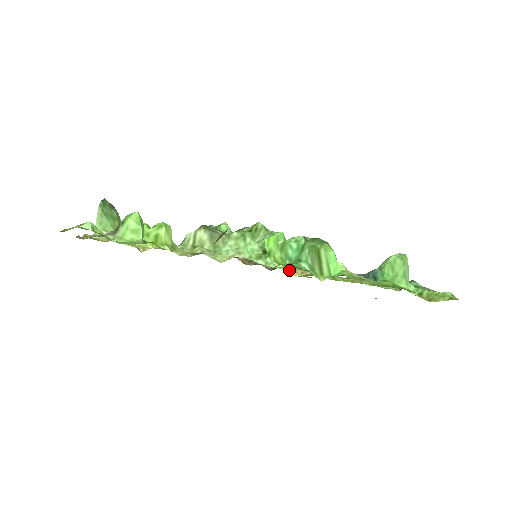
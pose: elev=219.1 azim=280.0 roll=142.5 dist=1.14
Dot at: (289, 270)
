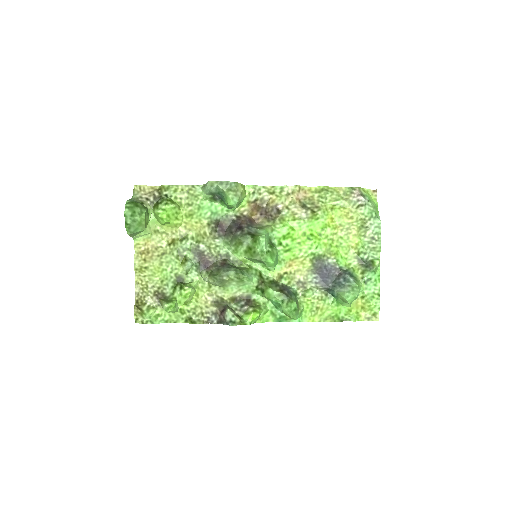
Dot at: (279, 268)
